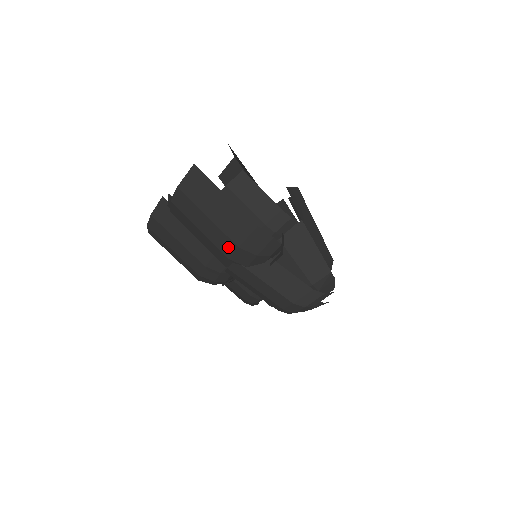
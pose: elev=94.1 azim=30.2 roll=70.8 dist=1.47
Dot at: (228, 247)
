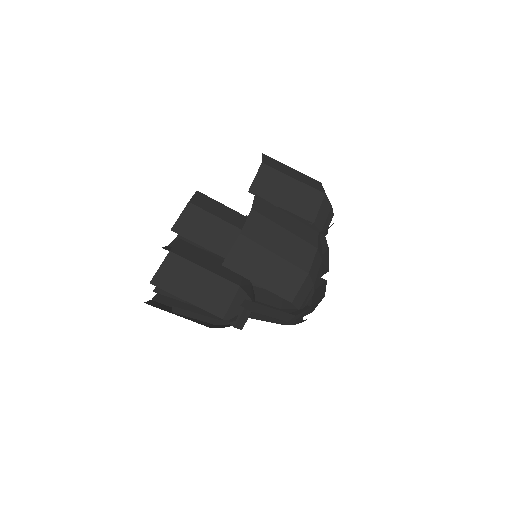
Dot at: occluded
